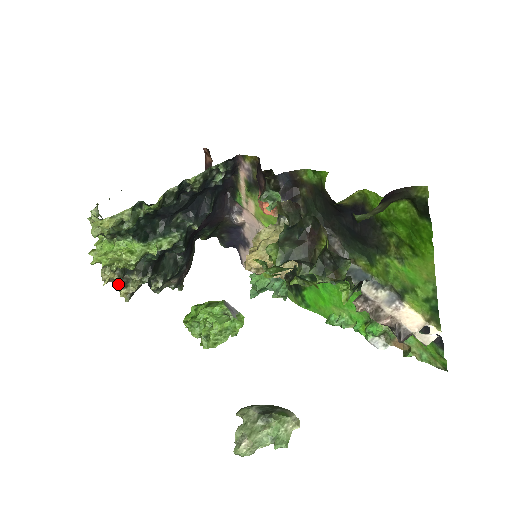
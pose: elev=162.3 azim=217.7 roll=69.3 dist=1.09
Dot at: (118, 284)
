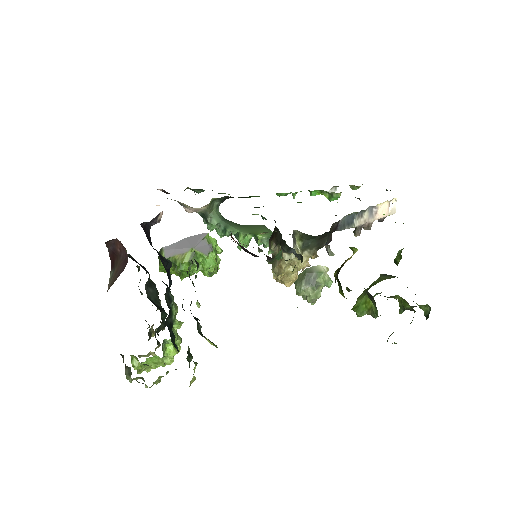
Dot at: (148, 340)
